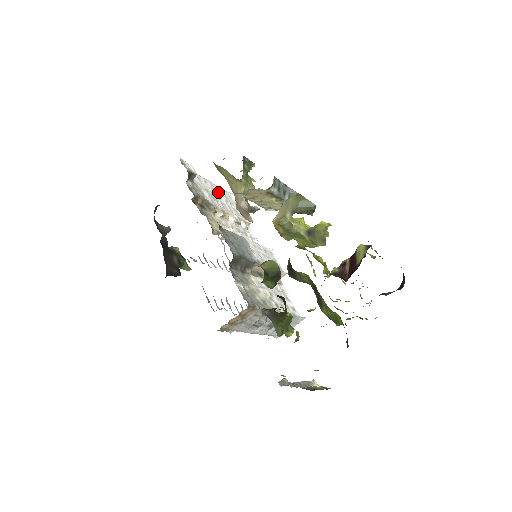
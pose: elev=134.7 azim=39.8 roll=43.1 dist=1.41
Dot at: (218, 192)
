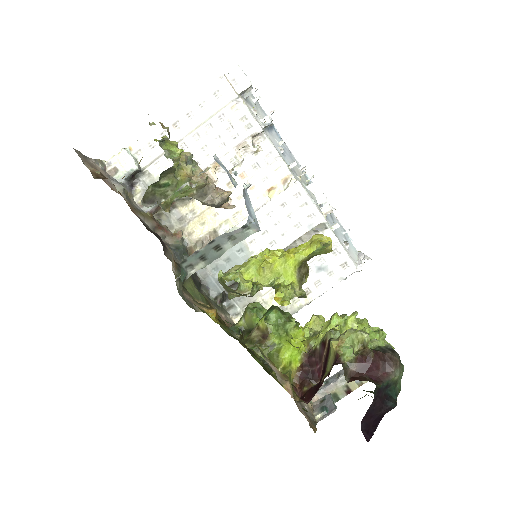
Dot at: (190, 126)
